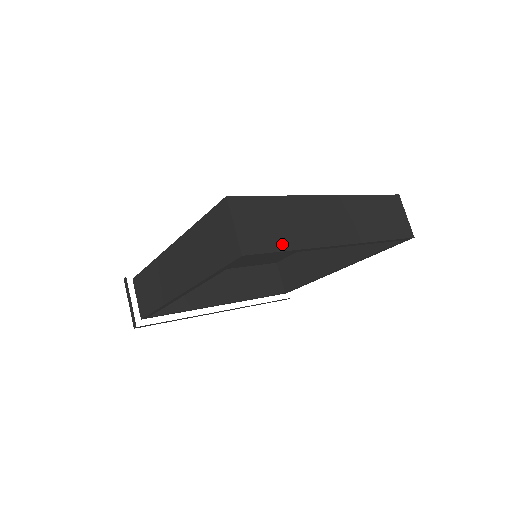
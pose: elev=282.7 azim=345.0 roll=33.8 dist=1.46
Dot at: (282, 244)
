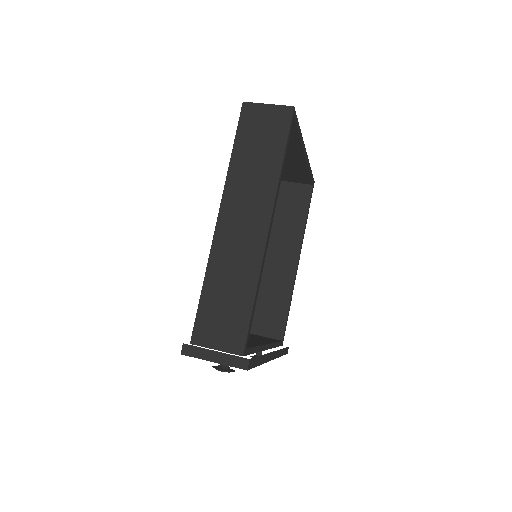
Dot at: occluded
